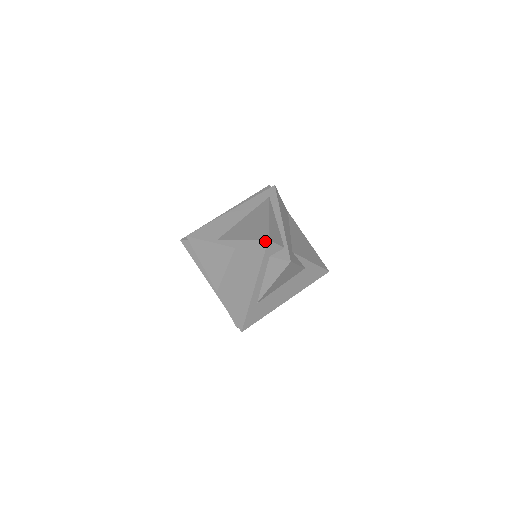
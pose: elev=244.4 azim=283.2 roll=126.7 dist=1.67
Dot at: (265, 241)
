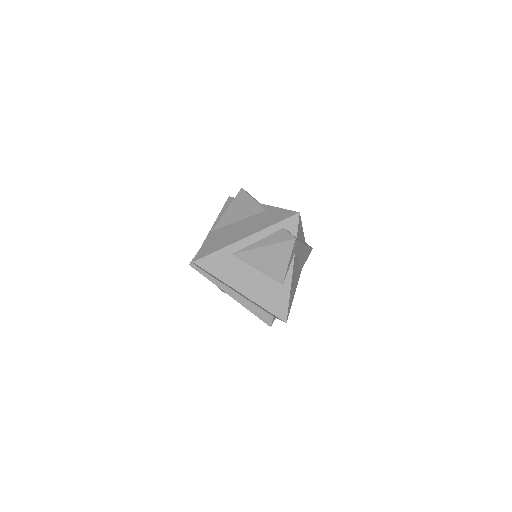
Dot at: (296, 212)
